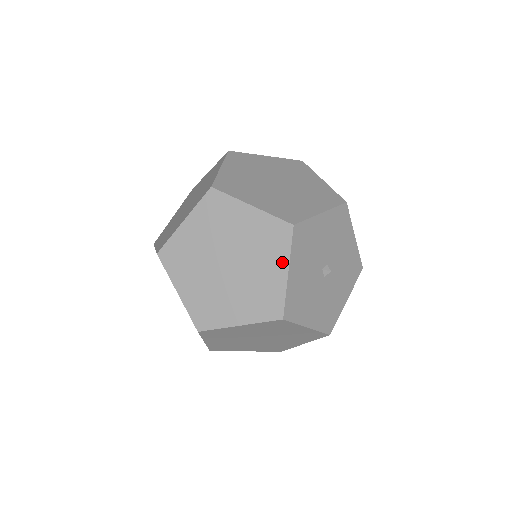
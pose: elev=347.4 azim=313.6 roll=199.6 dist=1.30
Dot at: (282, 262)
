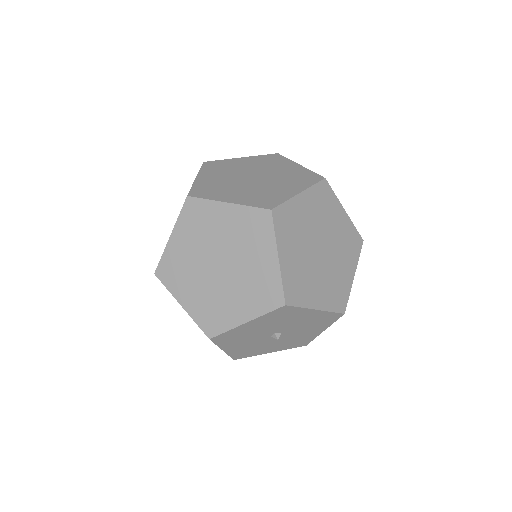
Dot at: (251, 313)
